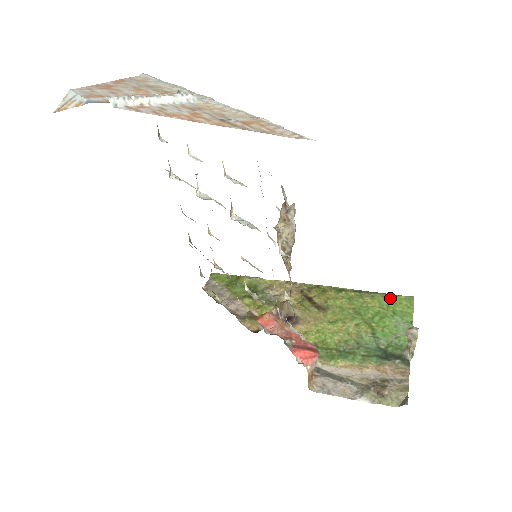
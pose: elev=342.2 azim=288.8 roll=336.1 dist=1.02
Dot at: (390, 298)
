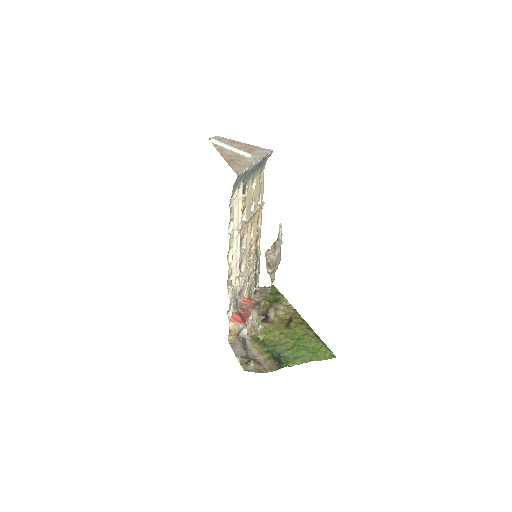
Dot at: (325, 348)
